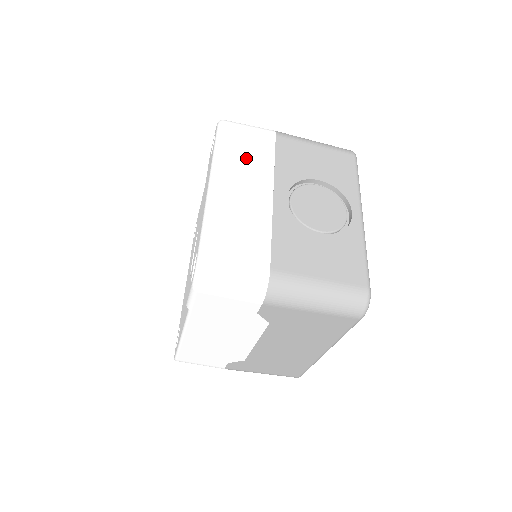
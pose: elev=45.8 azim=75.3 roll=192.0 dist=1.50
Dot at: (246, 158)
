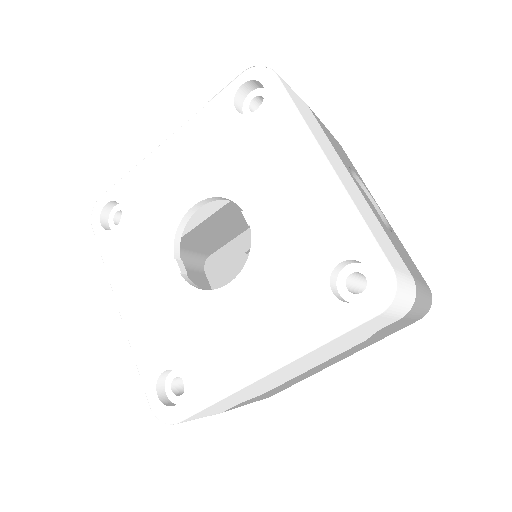
Dot at: (317, 130)
